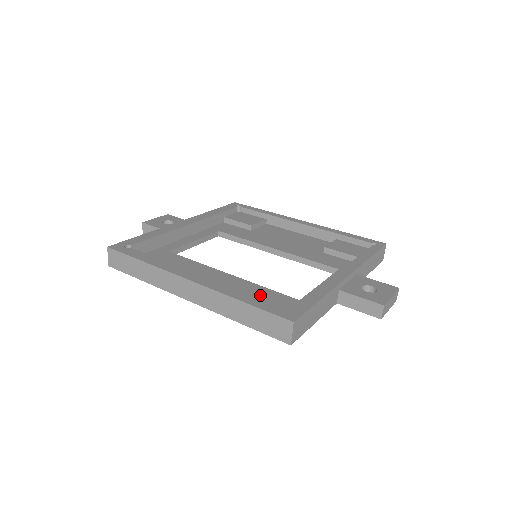
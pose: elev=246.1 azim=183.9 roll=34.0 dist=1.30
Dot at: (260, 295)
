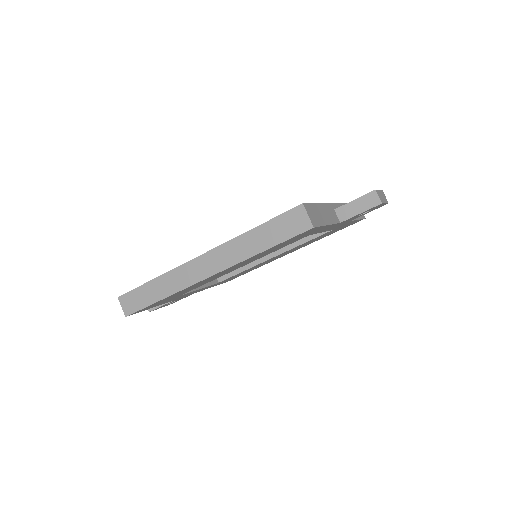
Dot at: occluded
